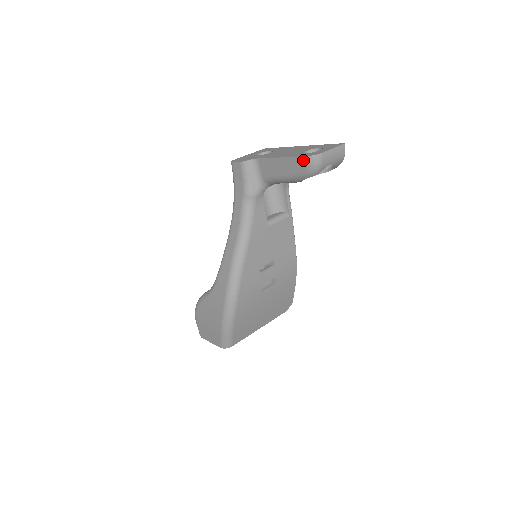
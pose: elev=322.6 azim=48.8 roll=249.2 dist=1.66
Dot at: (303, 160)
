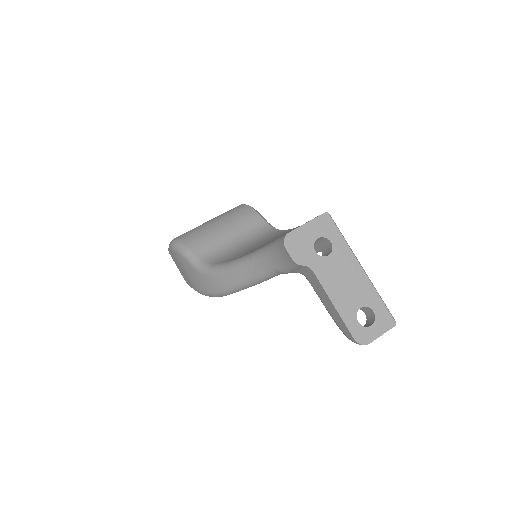
Dot at: (350, 336)
